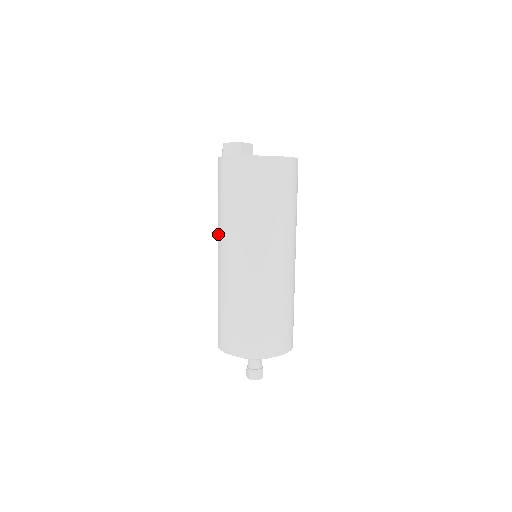
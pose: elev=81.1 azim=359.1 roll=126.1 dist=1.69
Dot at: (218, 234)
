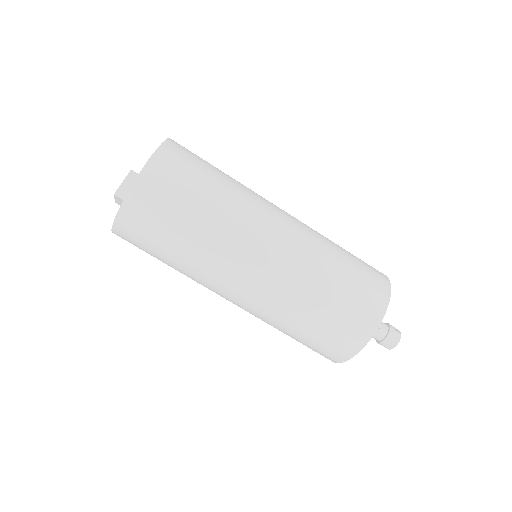
Dot at: occluded
